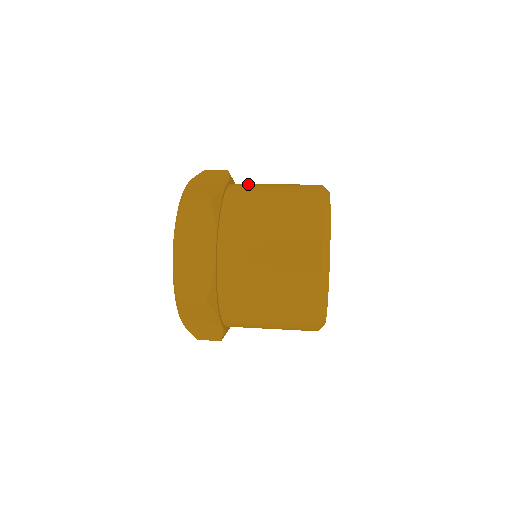
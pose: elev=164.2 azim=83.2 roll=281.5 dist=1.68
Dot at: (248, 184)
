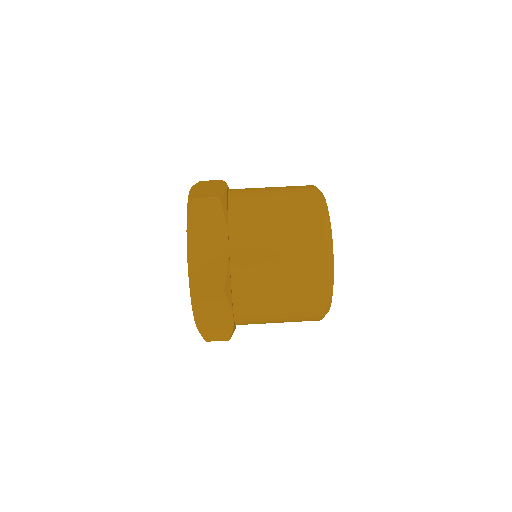
Dot at: (248, 229)
